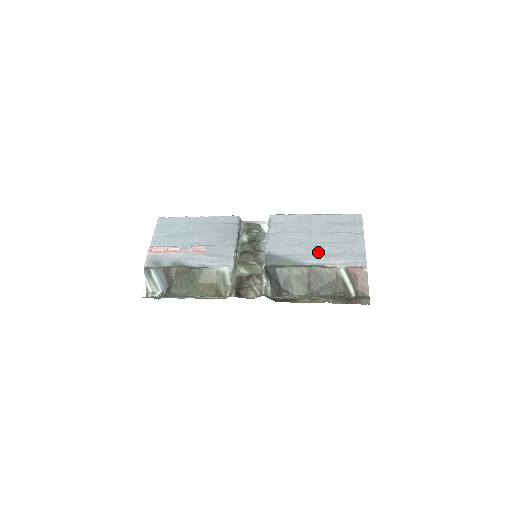
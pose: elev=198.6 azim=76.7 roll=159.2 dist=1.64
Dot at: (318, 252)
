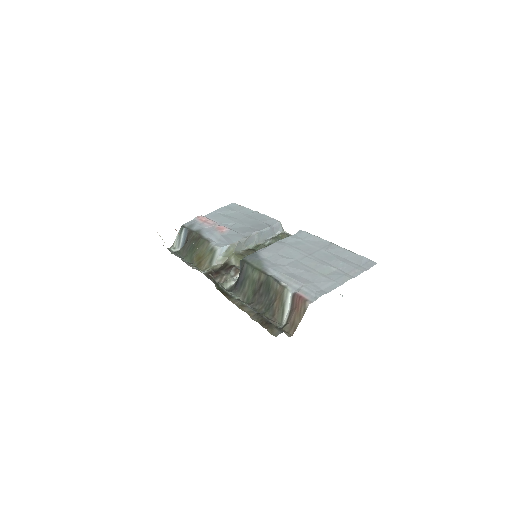
Dot at: (292, 270)
